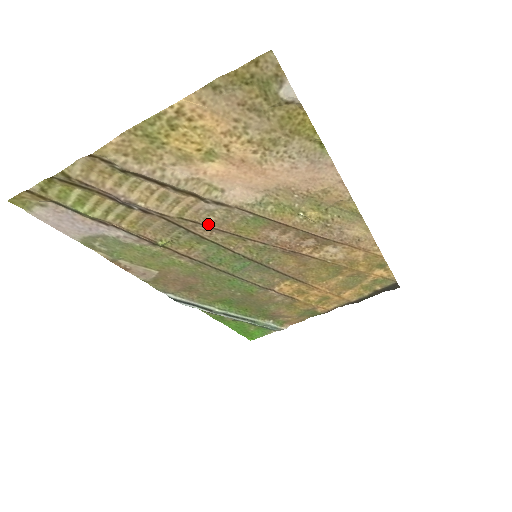
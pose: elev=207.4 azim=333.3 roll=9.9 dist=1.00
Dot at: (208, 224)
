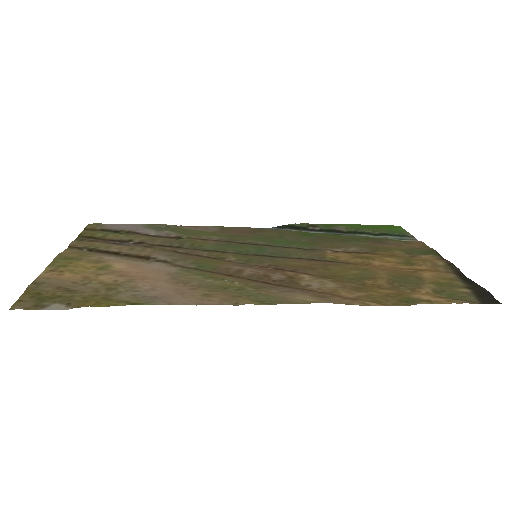
Dot at: (180, 254)
